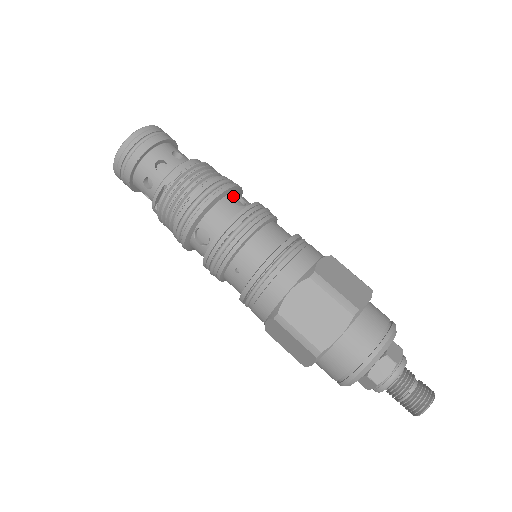
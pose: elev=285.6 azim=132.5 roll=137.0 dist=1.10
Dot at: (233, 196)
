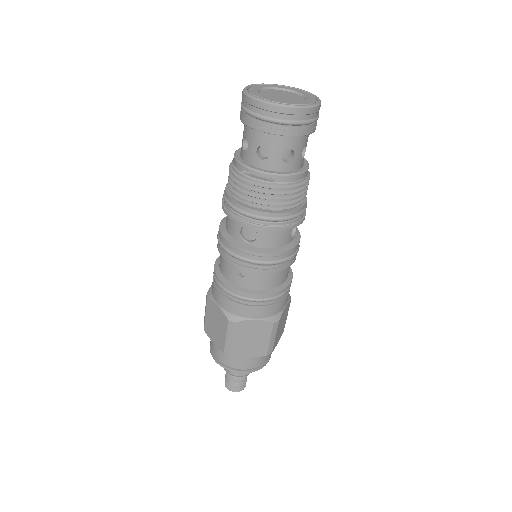
Dot at: occluded
